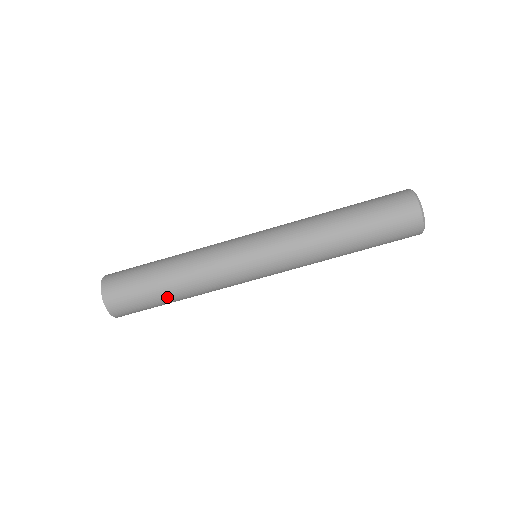
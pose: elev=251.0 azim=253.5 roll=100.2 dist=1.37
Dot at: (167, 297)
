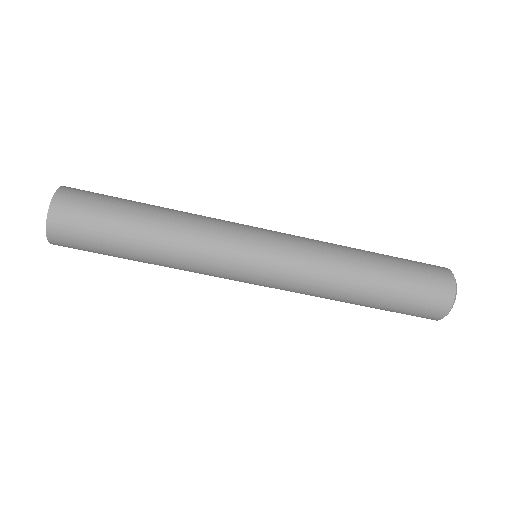
Dot at: (131, 255)
